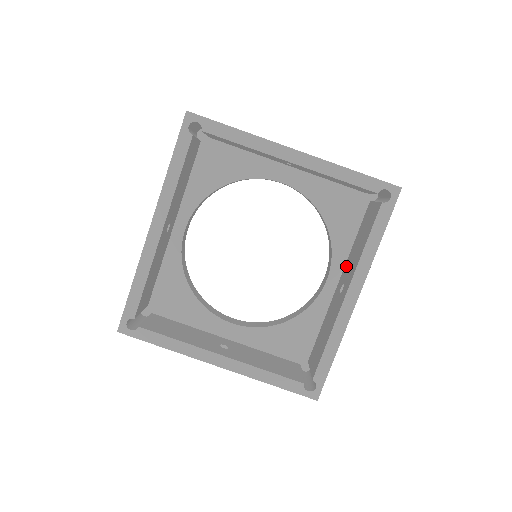
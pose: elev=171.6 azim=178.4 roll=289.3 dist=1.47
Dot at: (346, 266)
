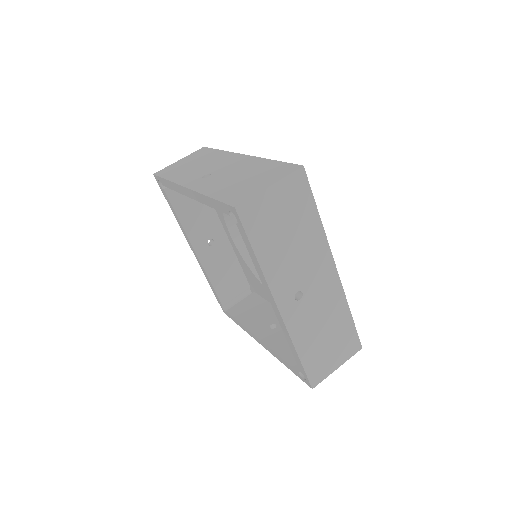
Dot at: occluded
